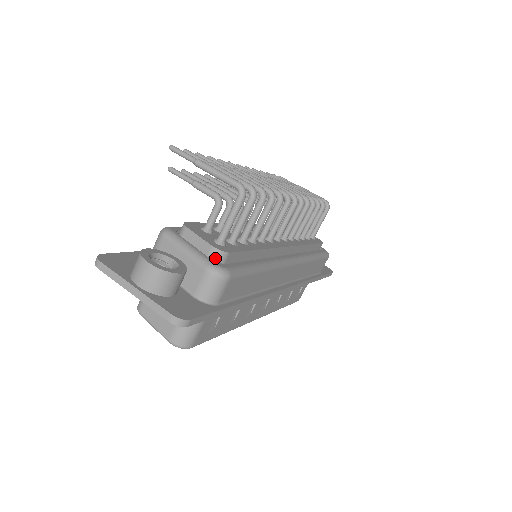
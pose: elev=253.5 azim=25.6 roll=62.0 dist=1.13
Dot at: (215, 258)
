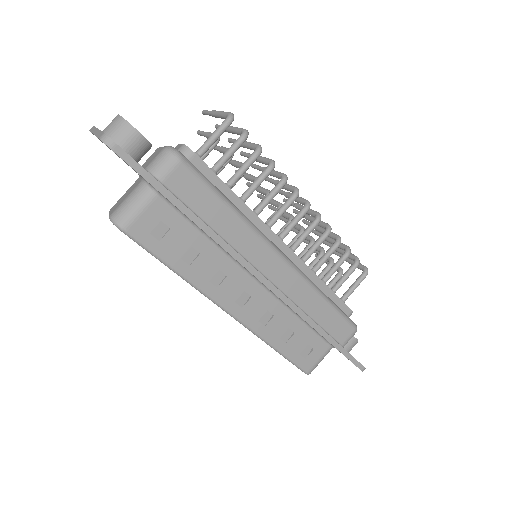
Dot at: (181, 152)
